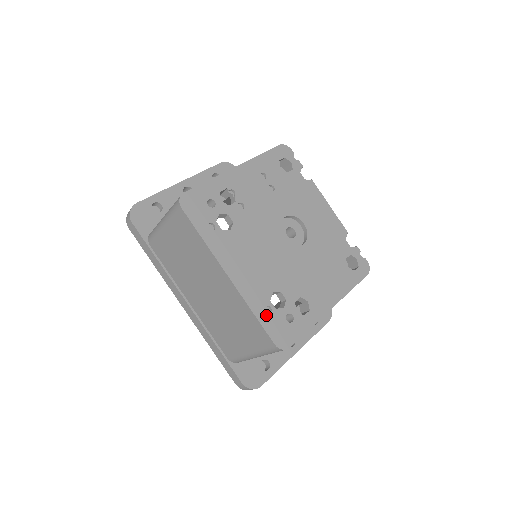
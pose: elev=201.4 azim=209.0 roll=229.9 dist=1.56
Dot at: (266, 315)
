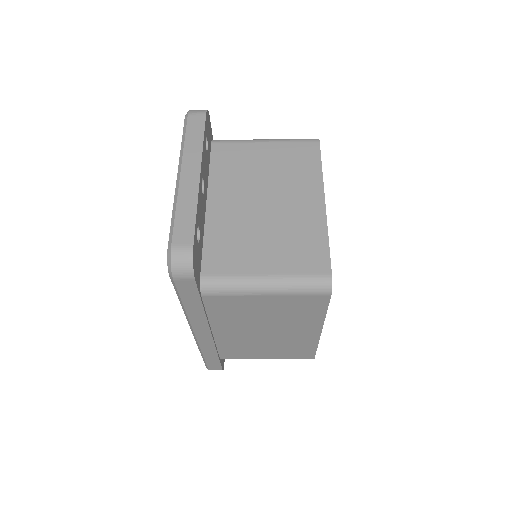
Dot at: occluded
